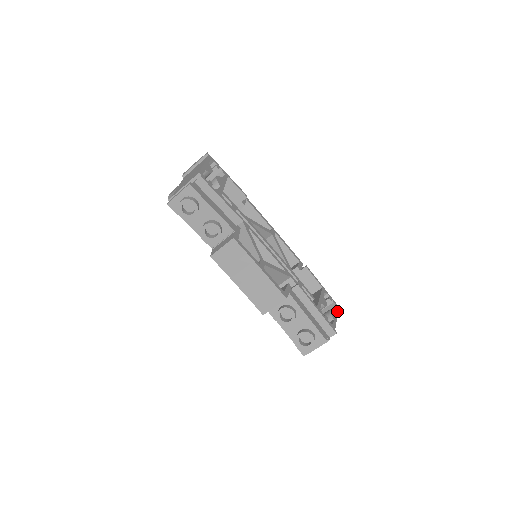
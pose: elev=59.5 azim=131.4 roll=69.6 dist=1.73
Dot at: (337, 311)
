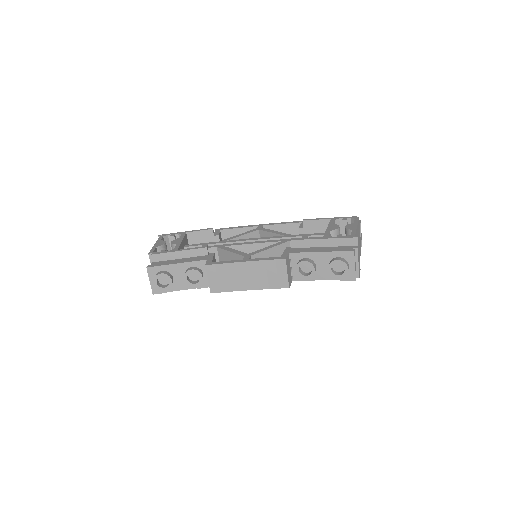
Dot at: (357, 221)
